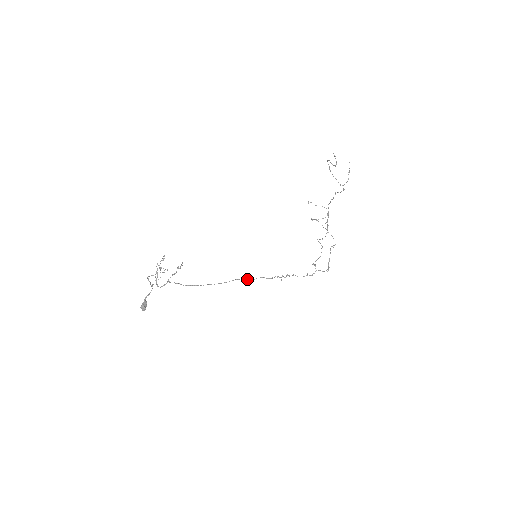
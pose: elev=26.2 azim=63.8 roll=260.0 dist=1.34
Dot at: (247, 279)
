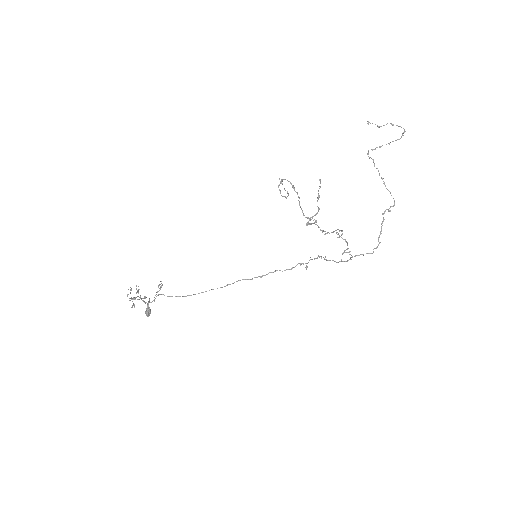
Dot at: (255, 277)
